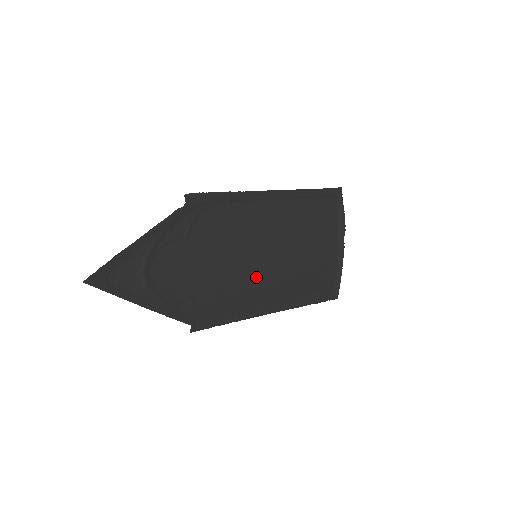
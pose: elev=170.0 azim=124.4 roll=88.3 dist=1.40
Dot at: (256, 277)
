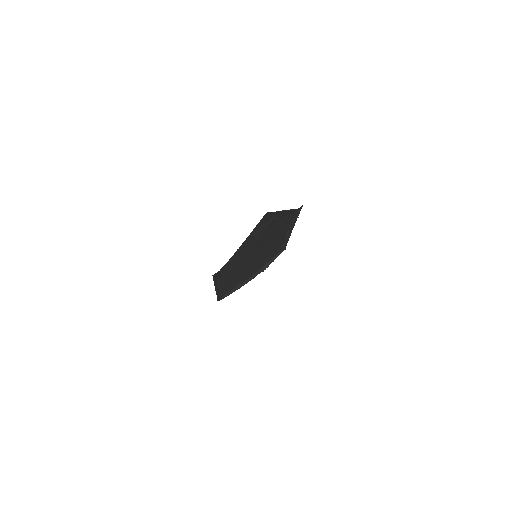
Dot at: (242, 266)
